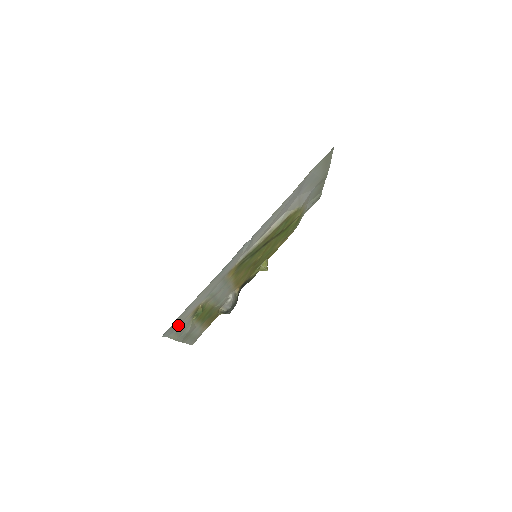
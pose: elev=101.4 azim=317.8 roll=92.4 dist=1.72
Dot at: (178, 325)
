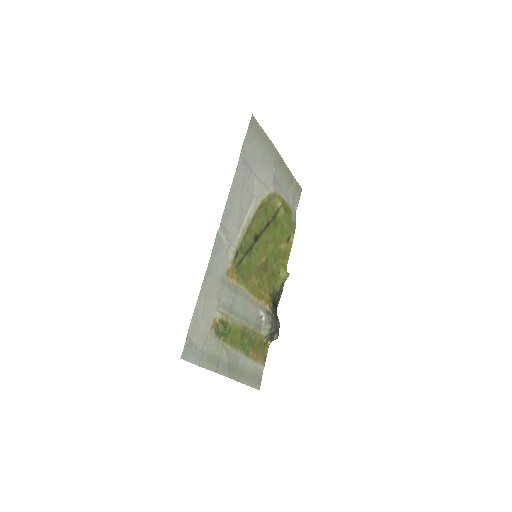
Dot at: (201, 348)
